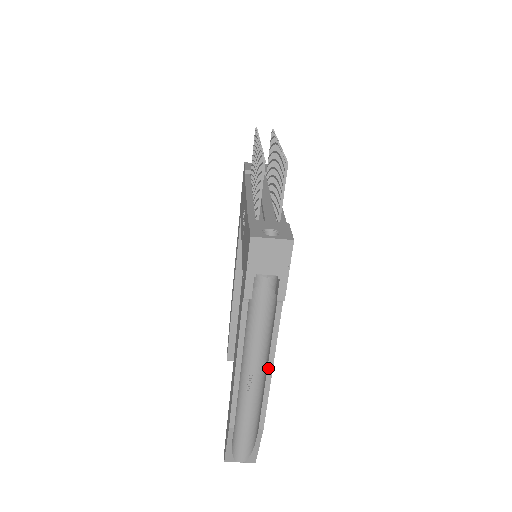
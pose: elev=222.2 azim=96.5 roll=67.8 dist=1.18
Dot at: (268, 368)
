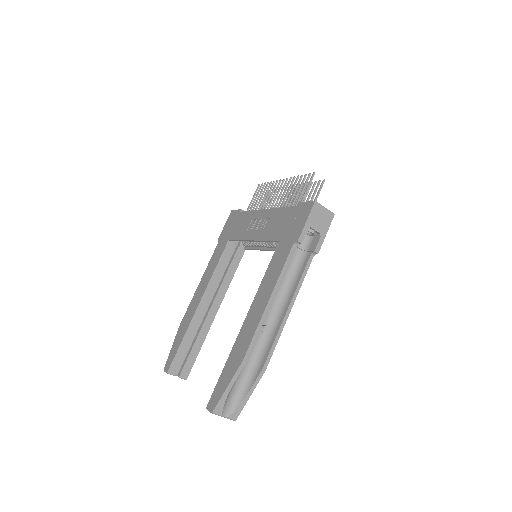
Dot at: (288, 309)
